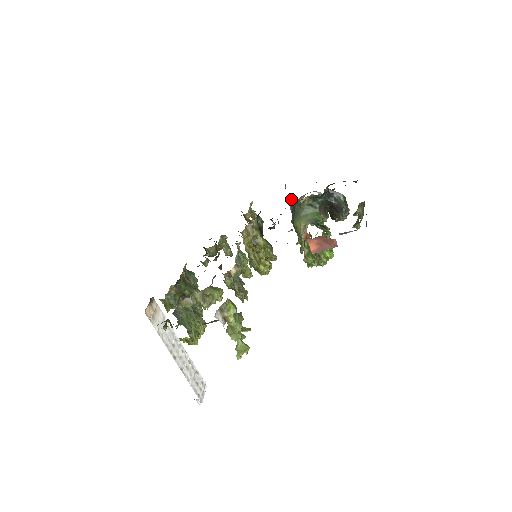
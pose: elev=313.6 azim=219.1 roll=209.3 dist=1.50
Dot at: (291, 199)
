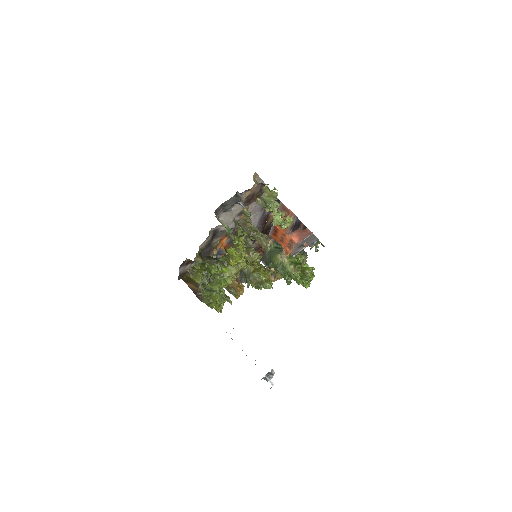
Dot at: (260, 259)
